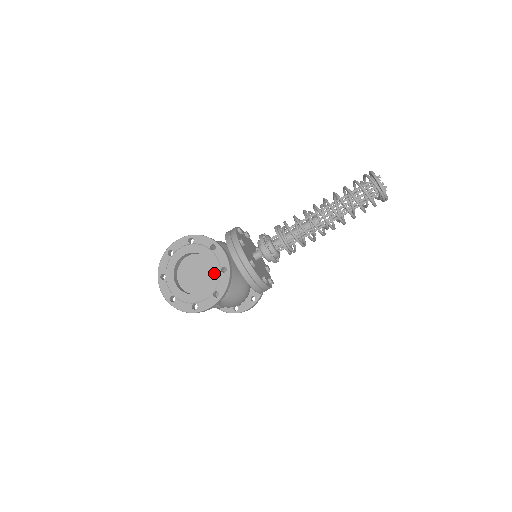
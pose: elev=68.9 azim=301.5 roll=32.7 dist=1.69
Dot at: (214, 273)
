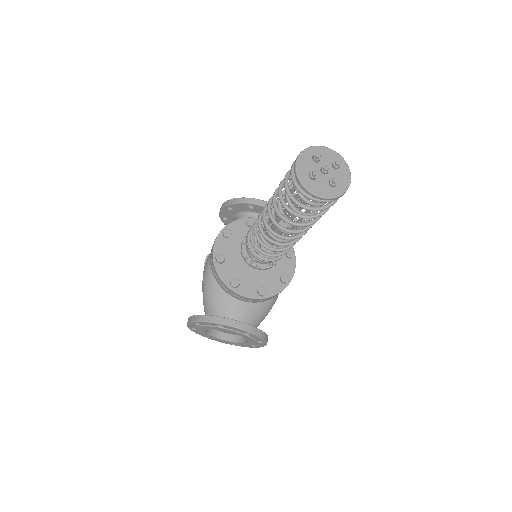
Dot at: (242, 336)
